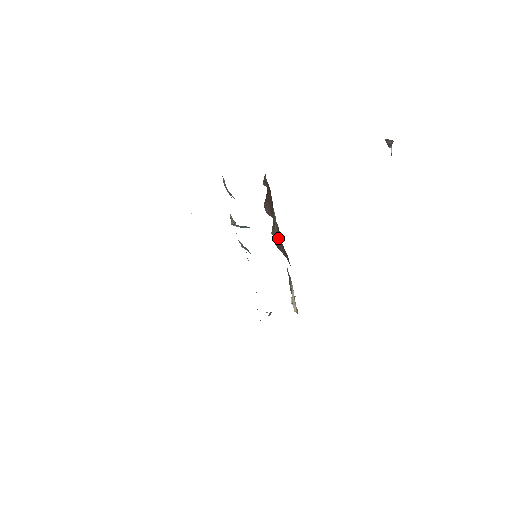
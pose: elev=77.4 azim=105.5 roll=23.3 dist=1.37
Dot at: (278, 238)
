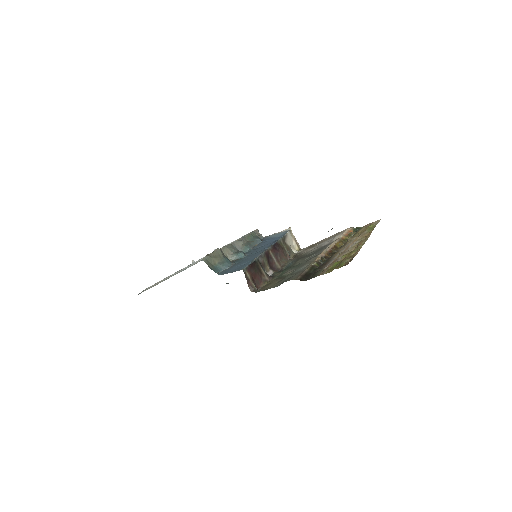
Dot at: (268, 256)
